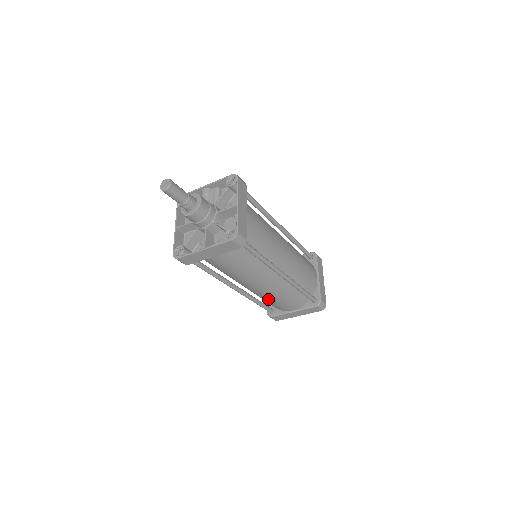
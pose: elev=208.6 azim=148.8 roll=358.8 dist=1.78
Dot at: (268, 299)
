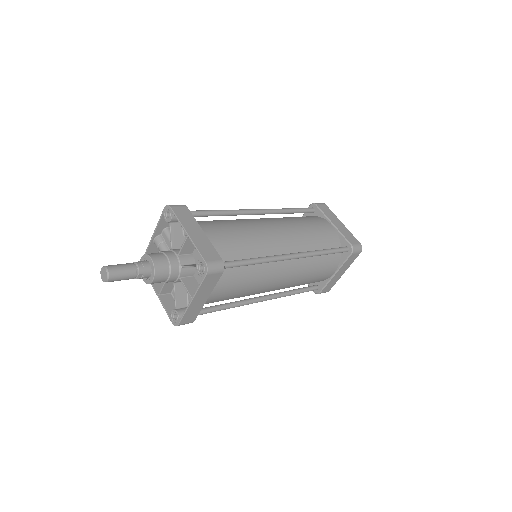
Dot at: (300, 284)
